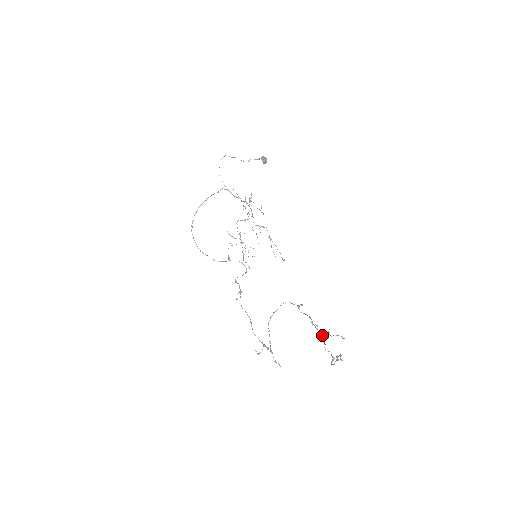
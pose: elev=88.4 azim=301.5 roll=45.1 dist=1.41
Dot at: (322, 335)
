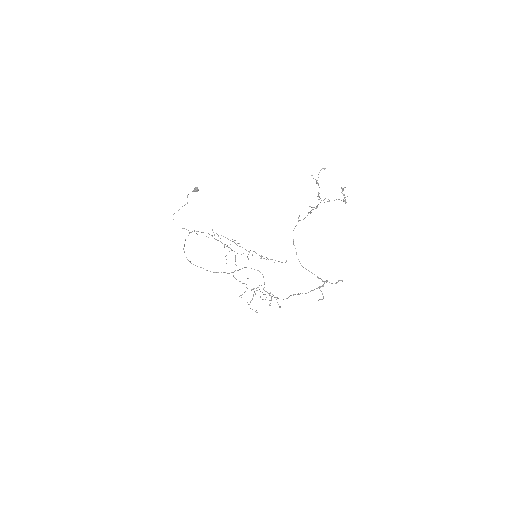
Dot at: occluded
